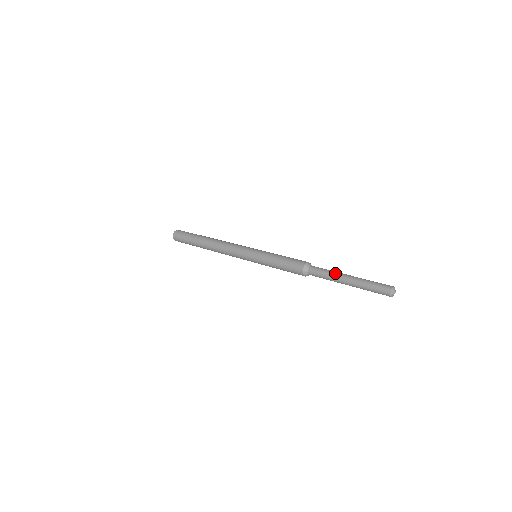
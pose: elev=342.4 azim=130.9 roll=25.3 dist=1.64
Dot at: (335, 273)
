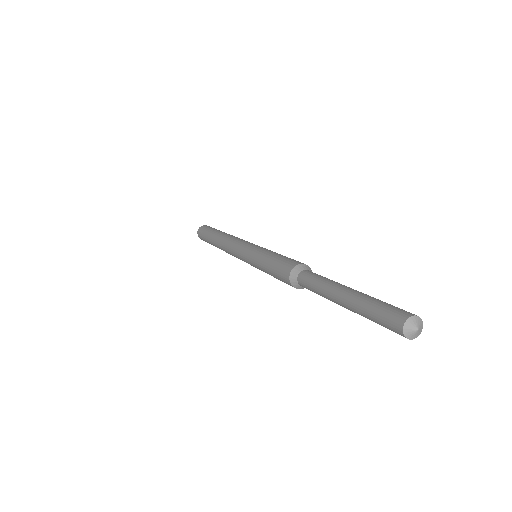
Dot at: (329, 282)
